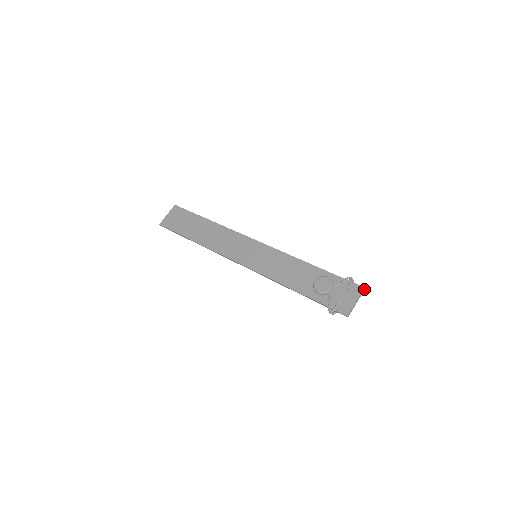
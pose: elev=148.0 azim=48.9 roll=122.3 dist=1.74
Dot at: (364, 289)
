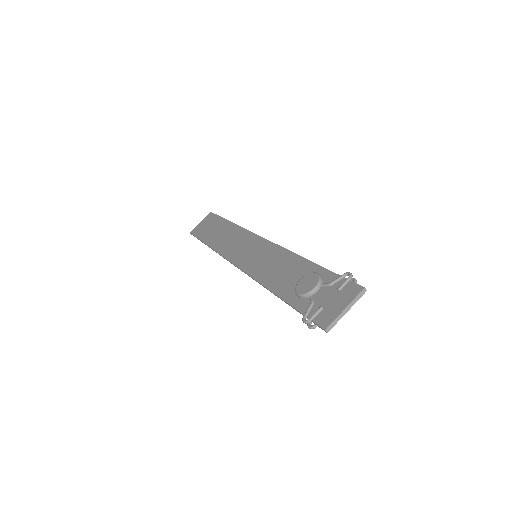
Dot at: (364, 290)
